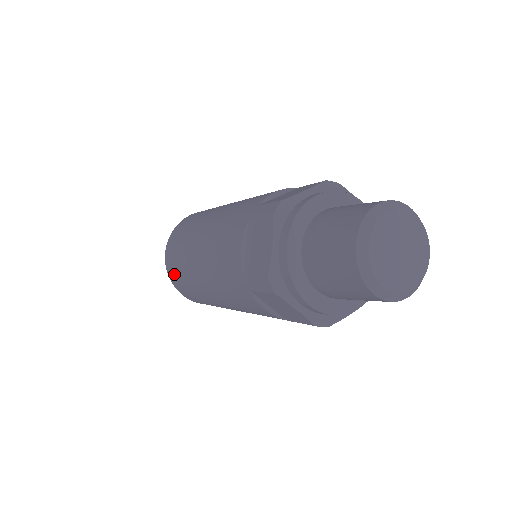
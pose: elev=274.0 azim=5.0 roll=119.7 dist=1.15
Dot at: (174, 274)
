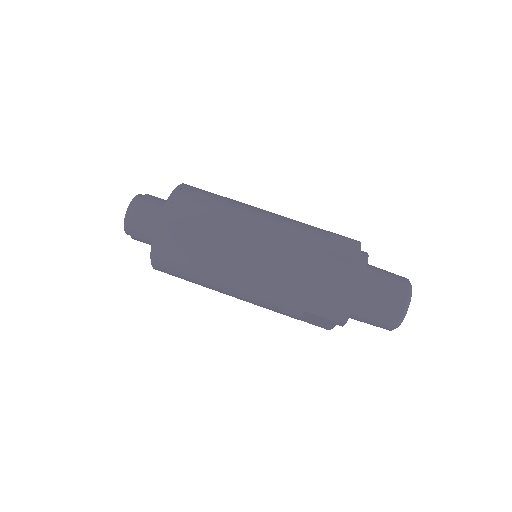
Dot at: (169, 256)
